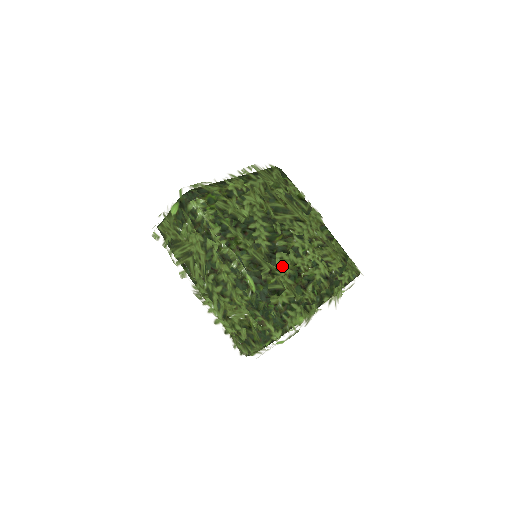
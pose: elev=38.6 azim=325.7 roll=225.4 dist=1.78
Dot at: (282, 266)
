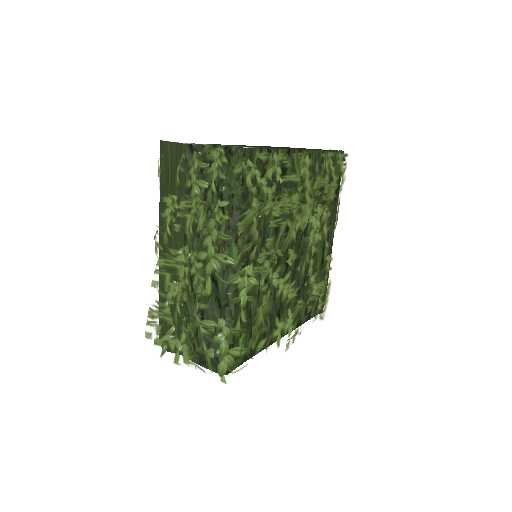
Dot at: (309, 282)
